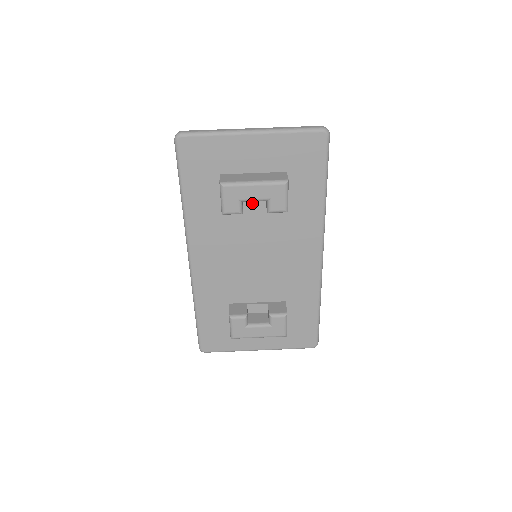
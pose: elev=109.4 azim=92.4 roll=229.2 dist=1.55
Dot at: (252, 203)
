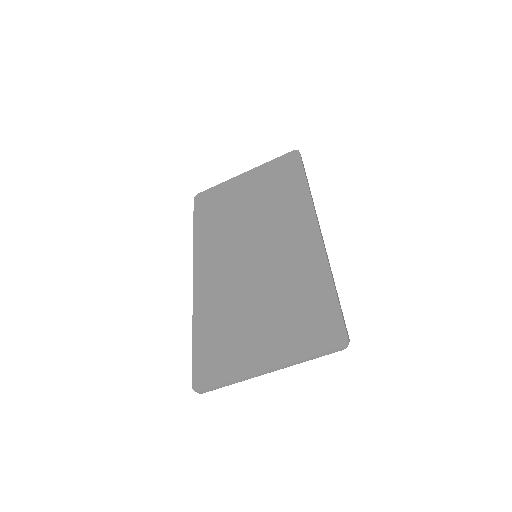
Dot at: occluded
